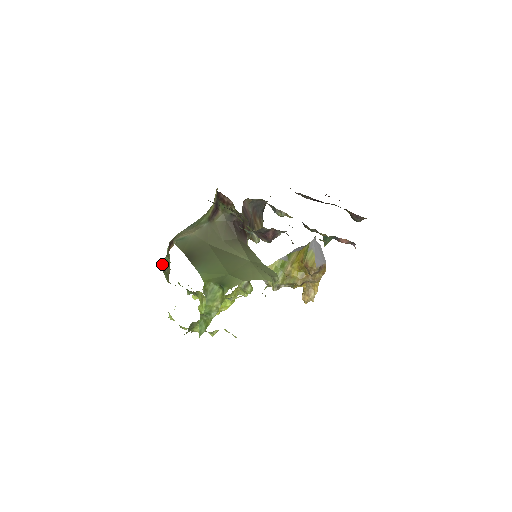
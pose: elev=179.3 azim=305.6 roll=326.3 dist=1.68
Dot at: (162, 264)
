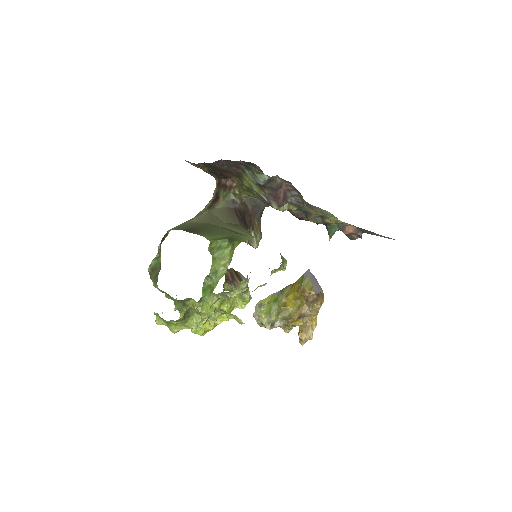
Dot at: (151, 265)
